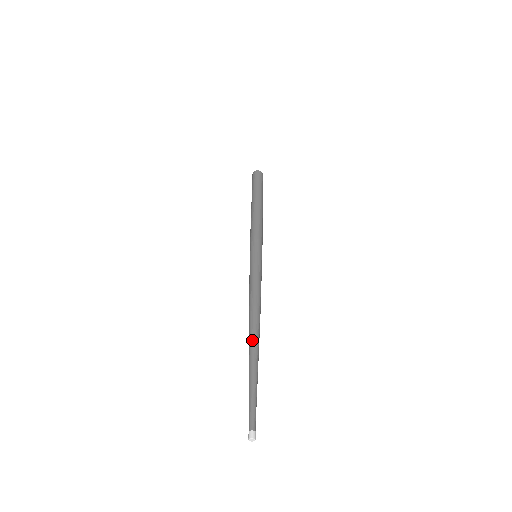
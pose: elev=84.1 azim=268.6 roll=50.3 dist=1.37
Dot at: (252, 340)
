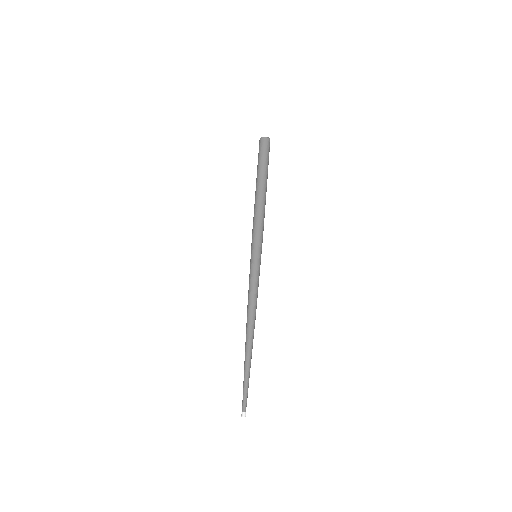
Dot at: (248, 345)
